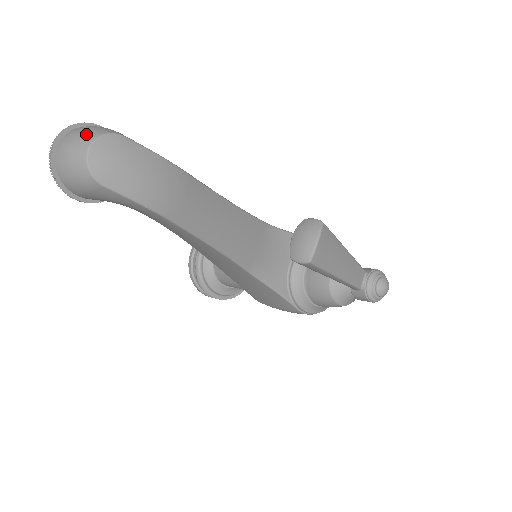
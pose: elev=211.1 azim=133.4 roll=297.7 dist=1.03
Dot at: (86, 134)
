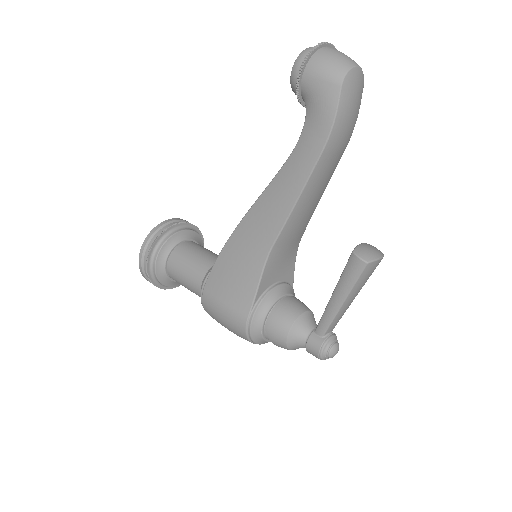
Dot at: (355, 62)
